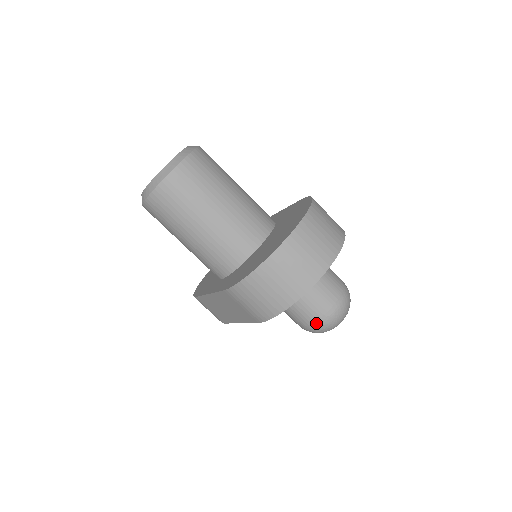
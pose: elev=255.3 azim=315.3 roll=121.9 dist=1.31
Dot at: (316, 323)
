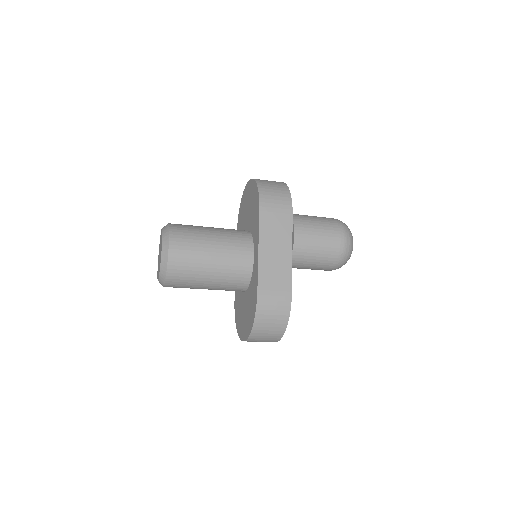
Dot at: occluded
